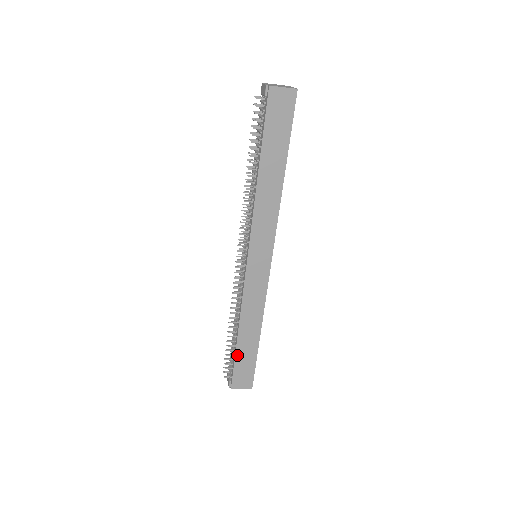
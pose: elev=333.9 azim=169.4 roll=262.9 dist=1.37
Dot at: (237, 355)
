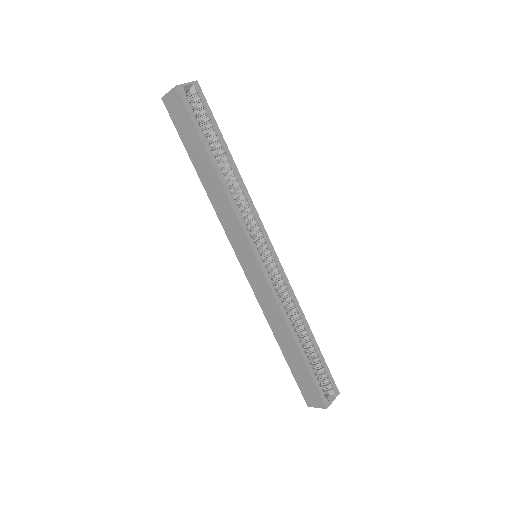
Dot at: (290, 366)
